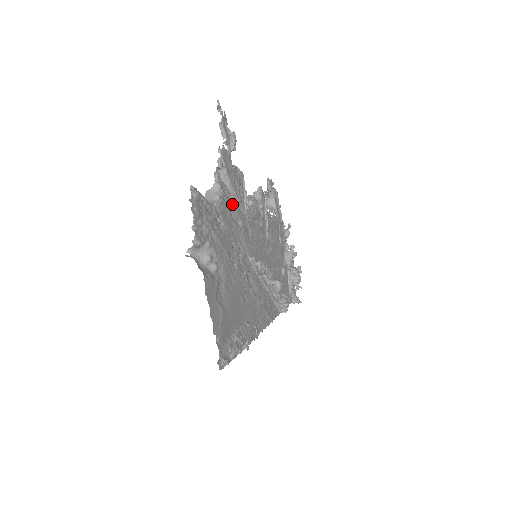
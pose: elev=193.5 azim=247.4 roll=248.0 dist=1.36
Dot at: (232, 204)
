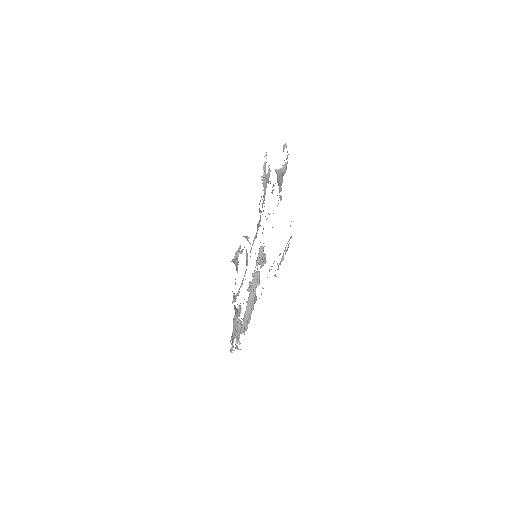
Dot at: occluded
